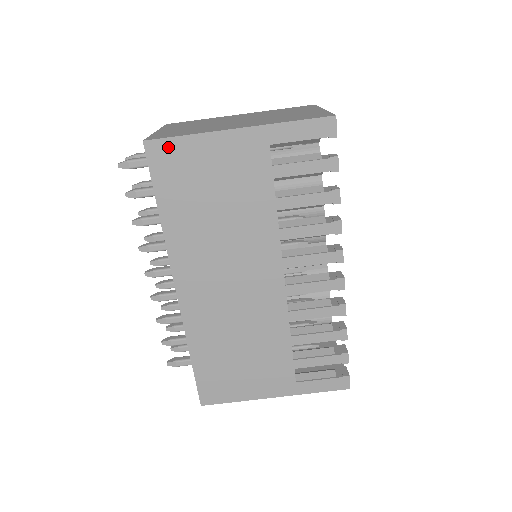
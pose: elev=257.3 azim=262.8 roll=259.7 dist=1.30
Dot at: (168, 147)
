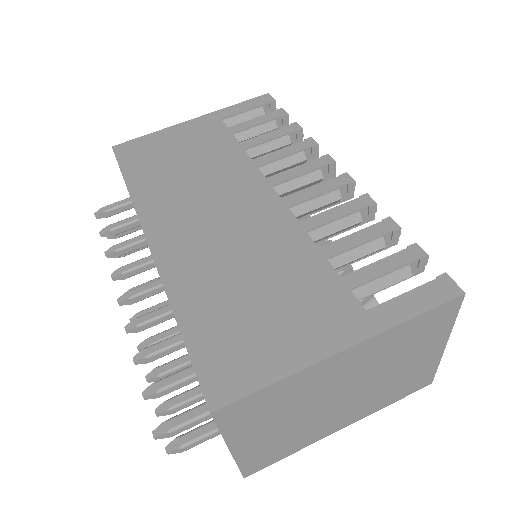
Dot at: (134, 144)
